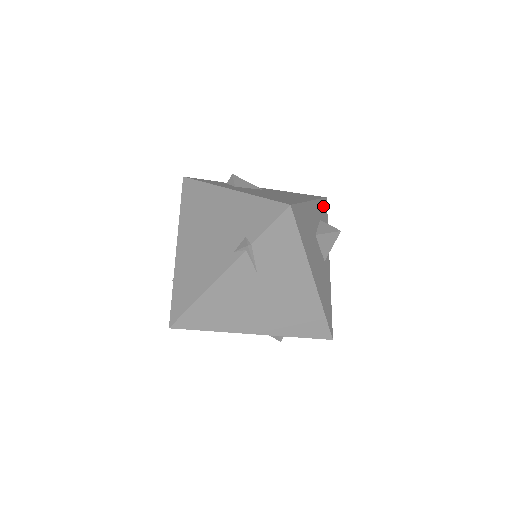
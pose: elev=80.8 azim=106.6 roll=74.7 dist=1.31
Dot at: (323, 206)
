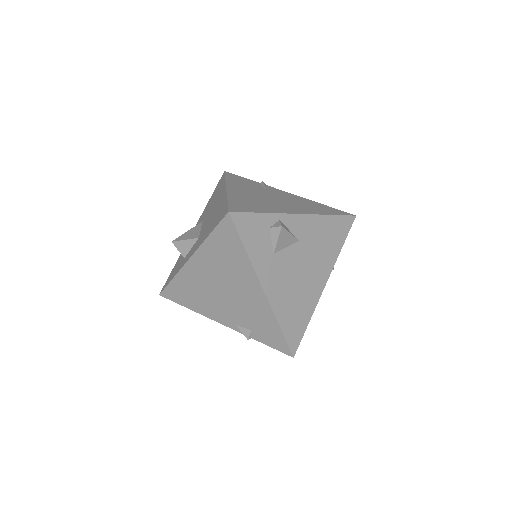
Dot at: occluded
